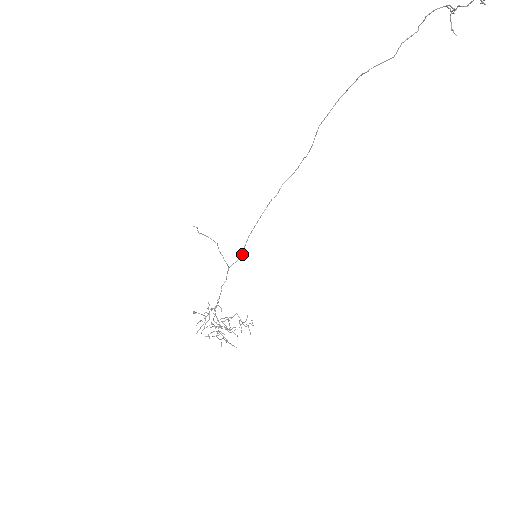
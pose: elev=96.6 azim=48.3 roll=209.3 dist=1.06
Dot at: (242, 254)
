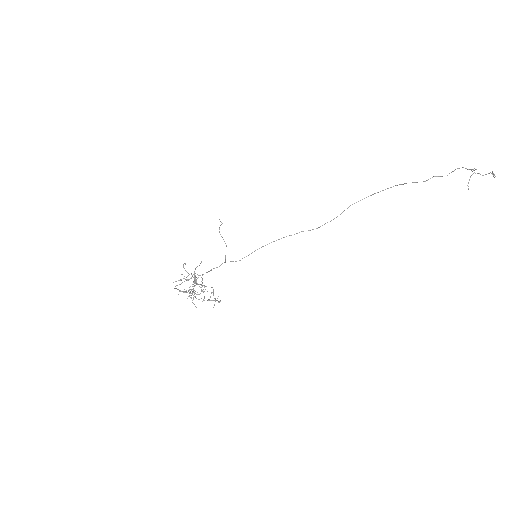
Dot at: occluded
